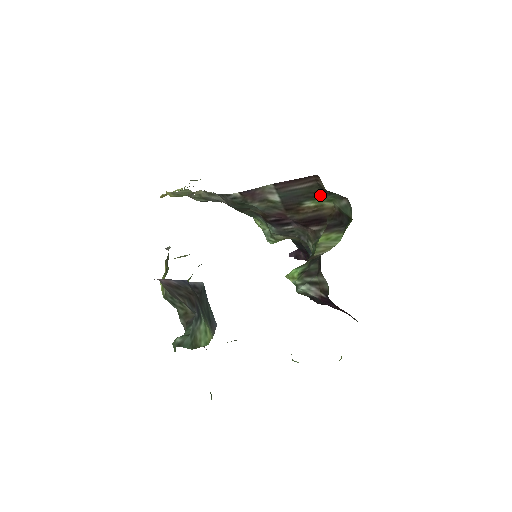
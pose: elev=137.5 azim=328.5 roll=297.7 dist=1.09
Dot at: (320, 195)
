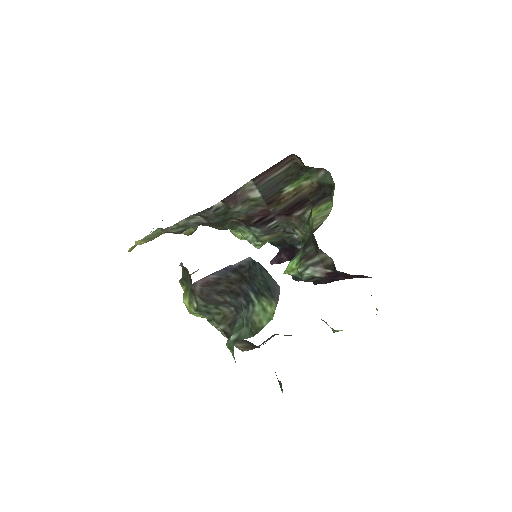
Dot at: (297, 175)
